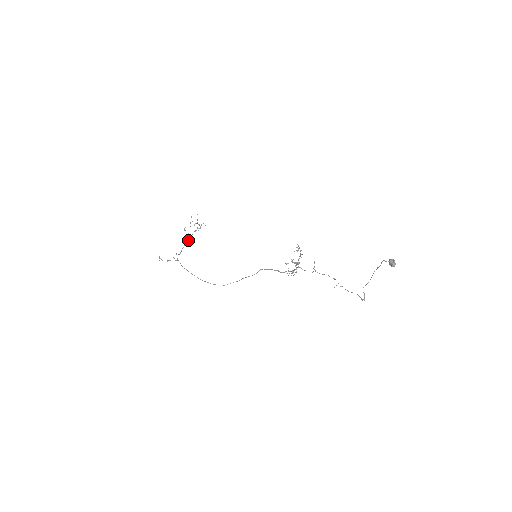
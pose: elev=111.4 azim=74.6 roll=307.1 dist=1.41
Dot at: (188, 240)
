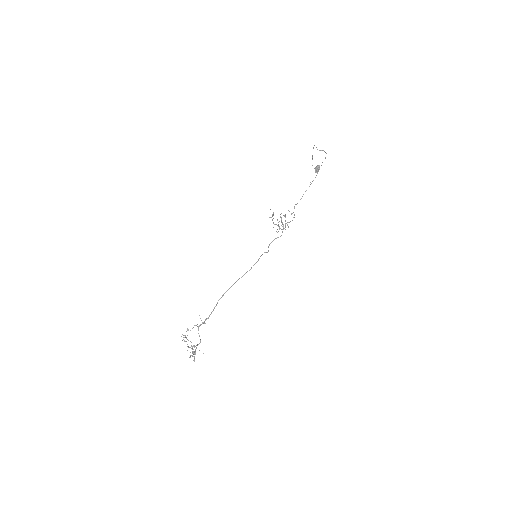
Dot at: (195, 350)
